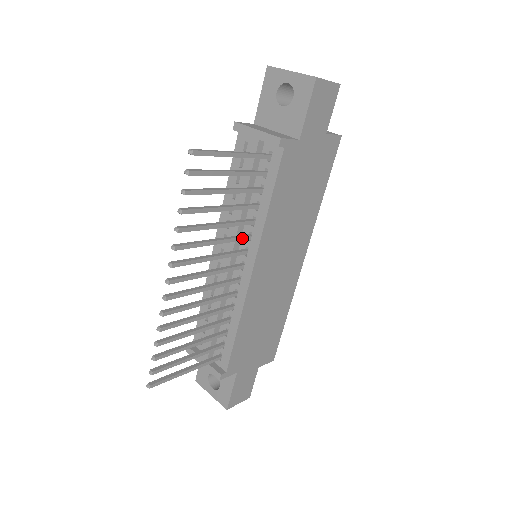
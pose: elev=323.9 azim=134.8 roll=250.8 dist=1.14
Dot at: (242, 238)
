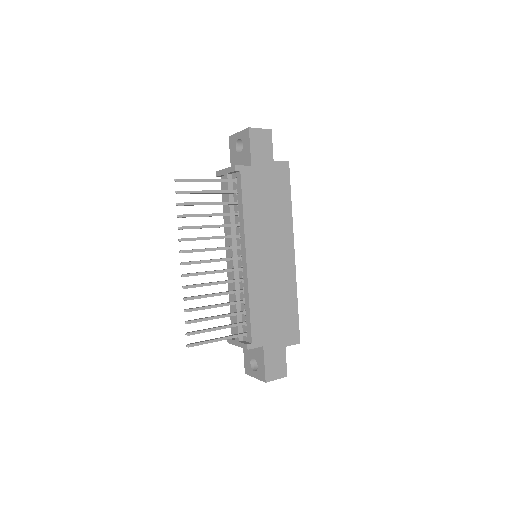
Dot at: (232, 236)
